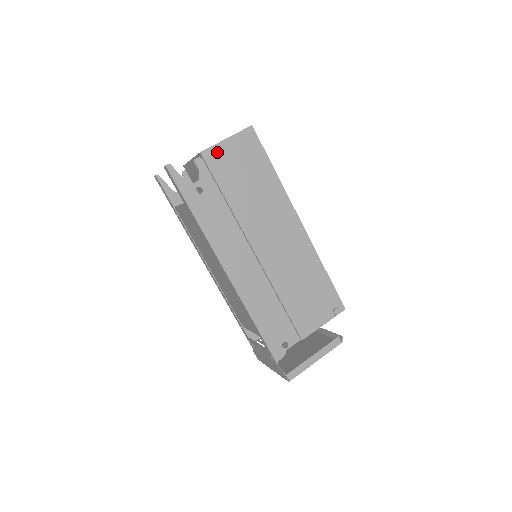
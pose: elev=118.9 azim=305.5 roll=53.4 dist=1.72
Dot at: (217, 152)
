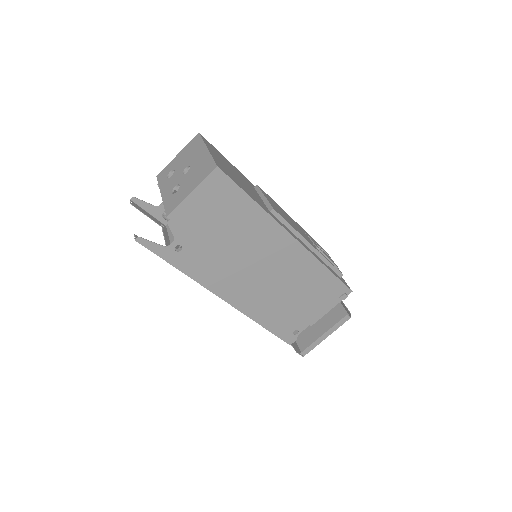
Dot at: (185, 209)
